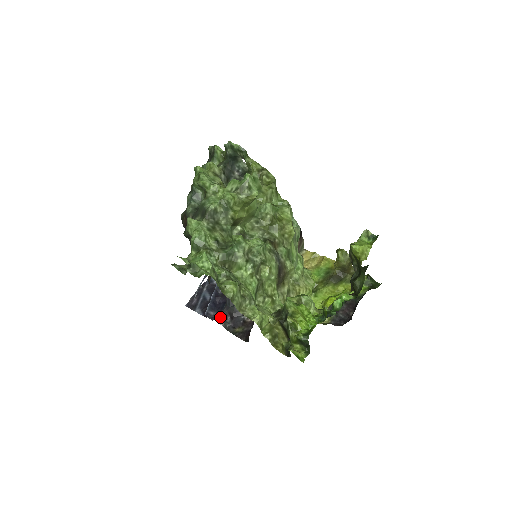
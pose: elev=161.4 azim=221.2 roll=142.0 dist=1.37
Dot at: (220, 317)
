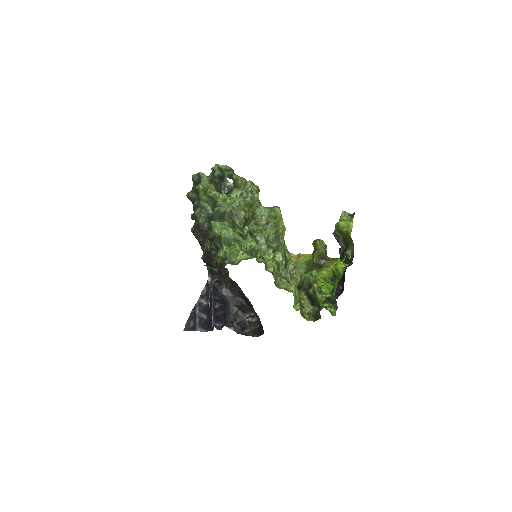
Dot at: (228, 324)
